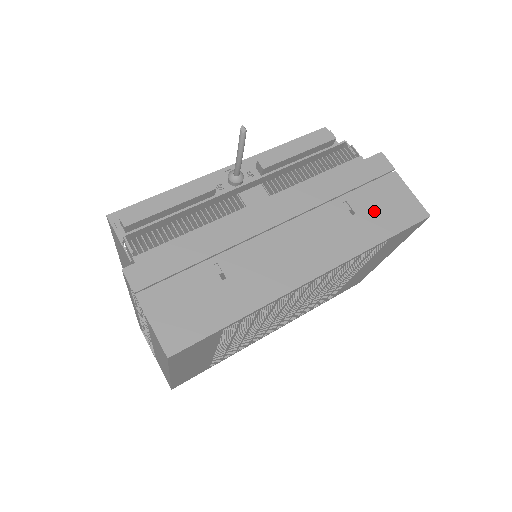
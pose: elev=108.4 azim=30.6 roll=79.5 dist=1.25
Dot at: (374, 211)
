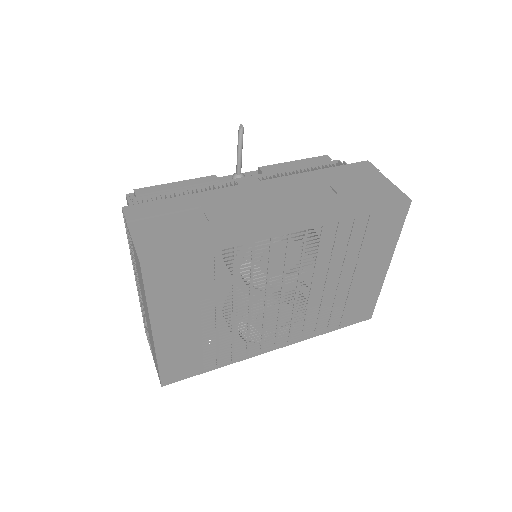
Dot at: (356, 193)
